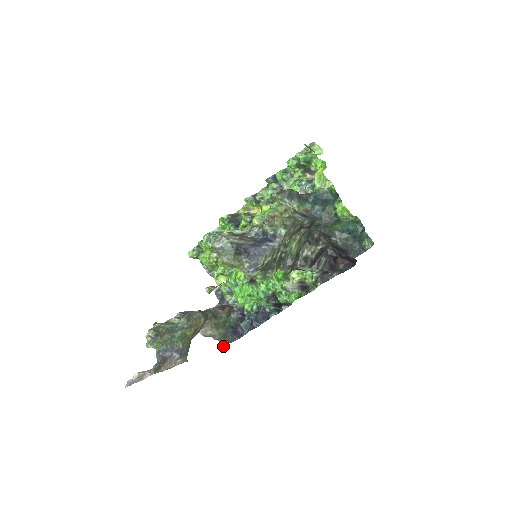
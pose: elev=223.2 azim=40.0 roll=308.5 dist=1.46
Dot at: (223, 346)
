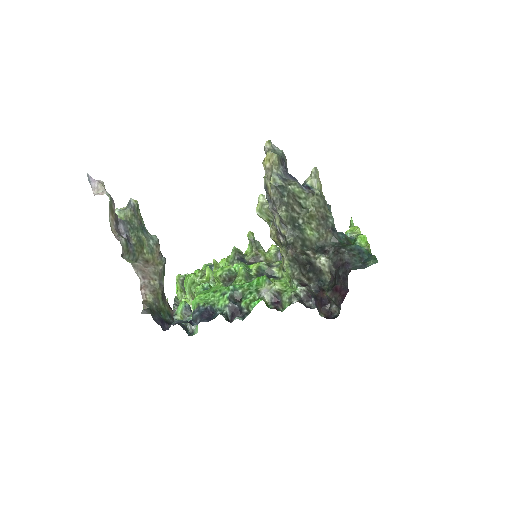
Dot at: (144, 313)
